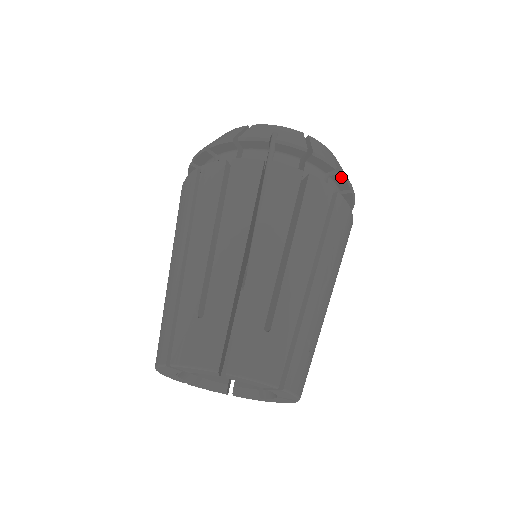
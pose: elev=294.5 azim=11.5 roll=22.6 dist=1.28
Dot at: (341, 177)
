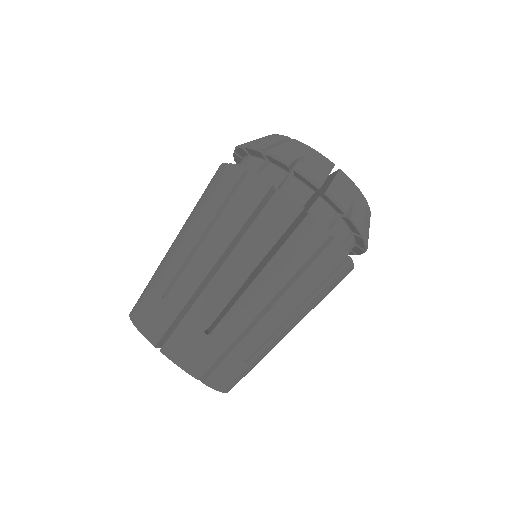
Dot at: (299, 175)
